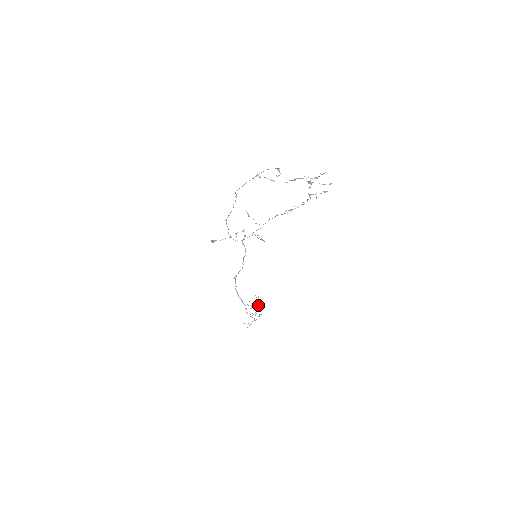
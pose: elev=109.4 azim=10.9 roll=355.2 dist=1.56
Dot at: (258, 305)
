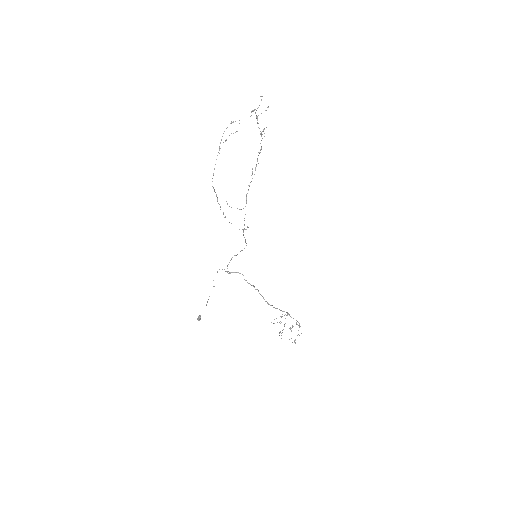
Dot at: (287, 315)
